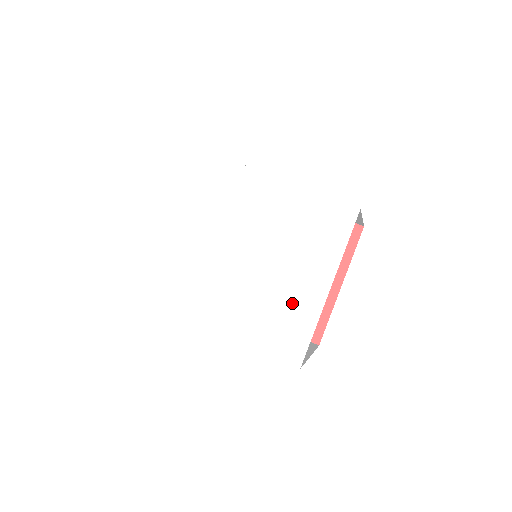
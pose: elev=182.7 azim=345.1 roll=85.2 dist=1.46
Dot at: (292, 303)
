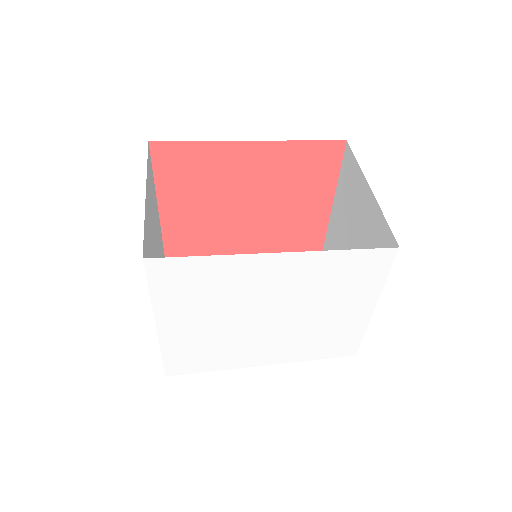
Dot at: (339, 328)
